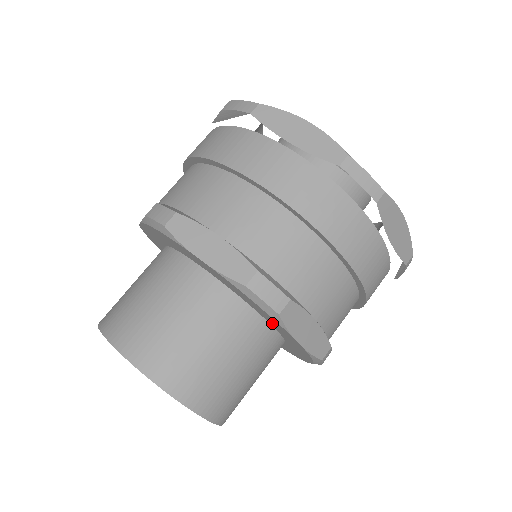
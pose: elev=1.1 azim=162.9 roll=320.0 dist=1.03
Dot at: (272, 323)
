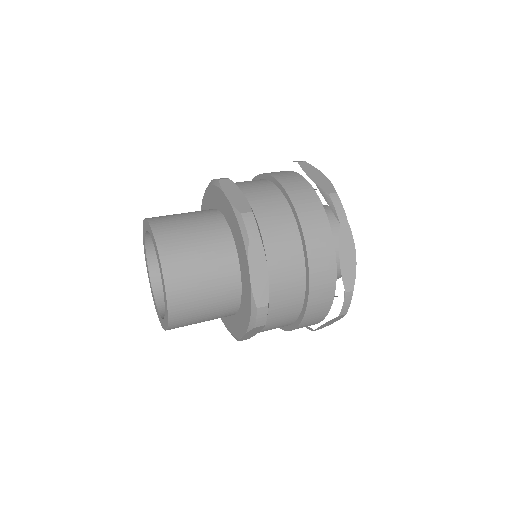
Dot at: (241, 316)
